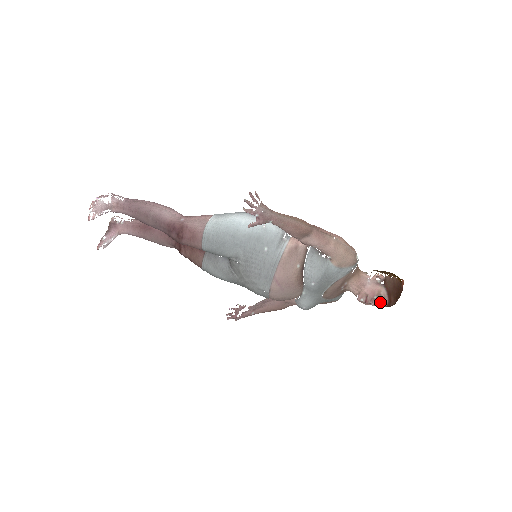
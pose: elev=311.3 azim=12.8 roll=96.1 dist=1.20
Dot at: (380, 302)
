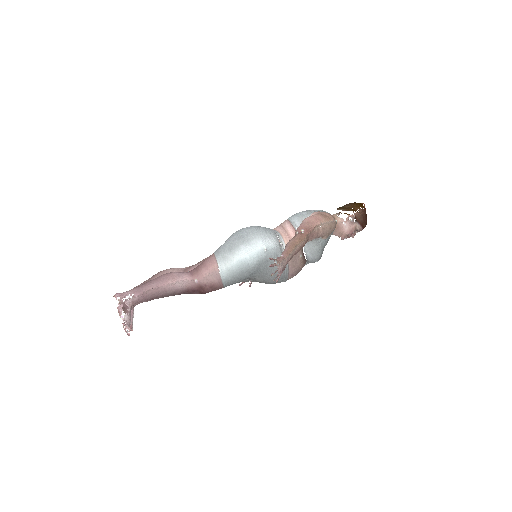
Dot at: (357, 232)
